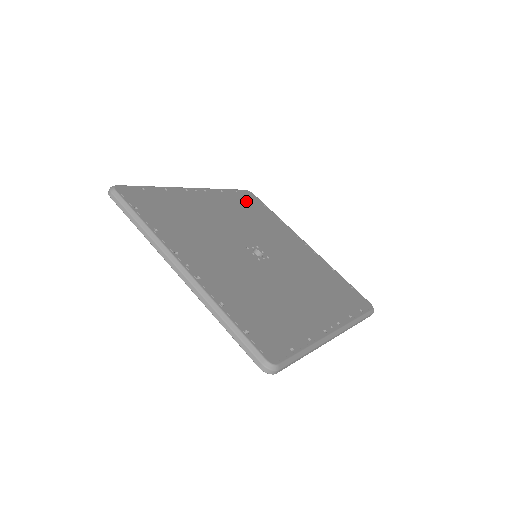
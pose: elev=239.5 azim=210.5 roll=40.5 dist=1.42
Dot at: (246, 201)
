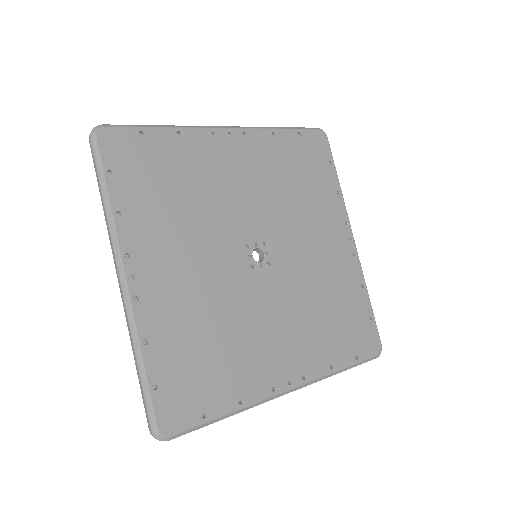
Dot at: (137, 172)
